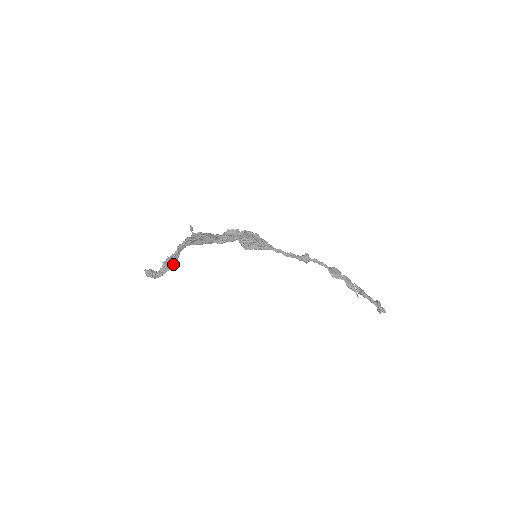
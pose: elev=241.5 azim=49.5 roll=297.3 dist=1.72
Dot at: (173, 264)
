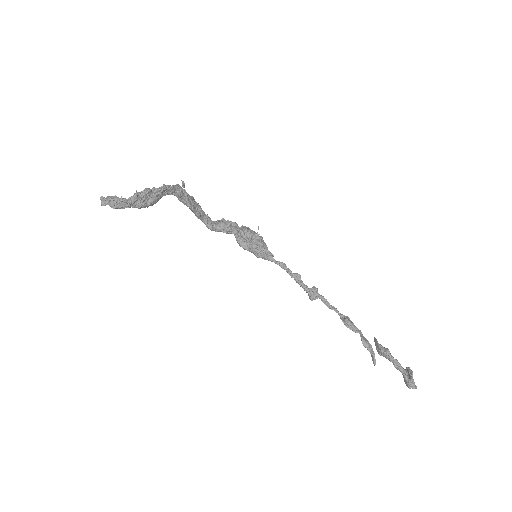
Dot at: (149, 202)
